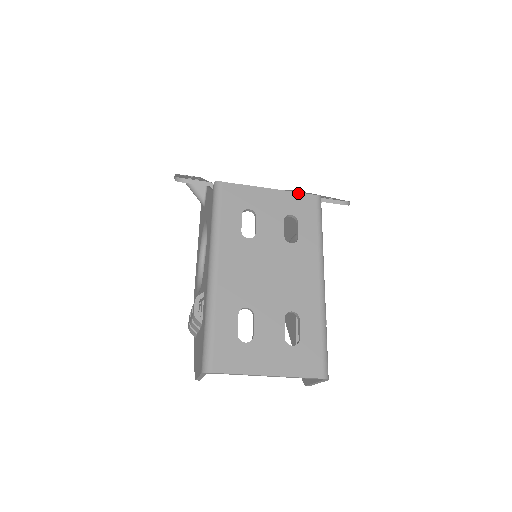
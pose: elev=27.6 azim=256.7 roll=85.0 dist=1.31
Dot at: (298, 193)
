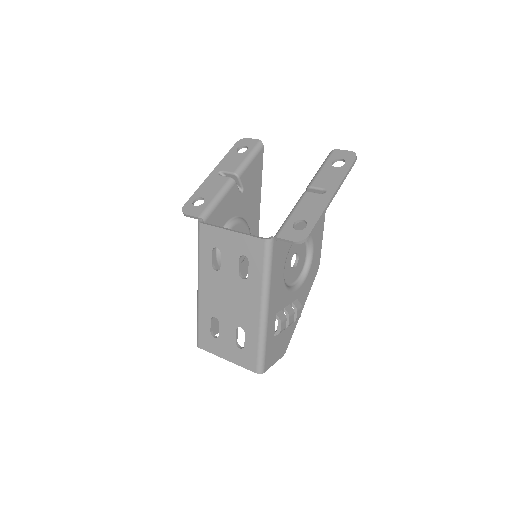
Dot at: (250, 236)
